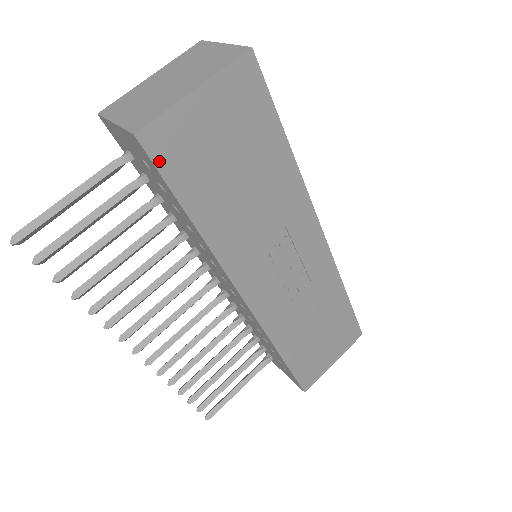
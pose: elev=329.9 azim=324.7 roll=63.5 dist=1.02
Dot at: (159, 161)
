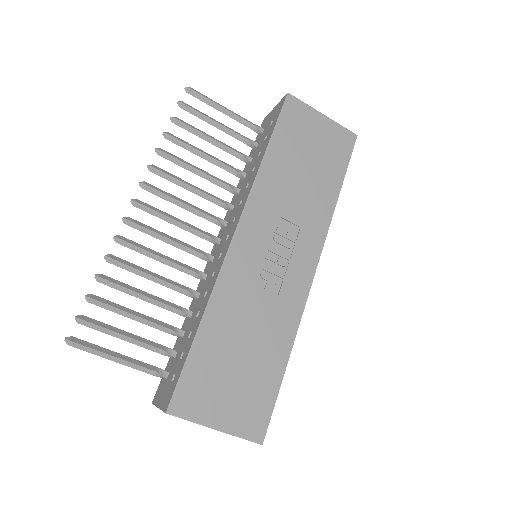
Dot at: (285, 111)
